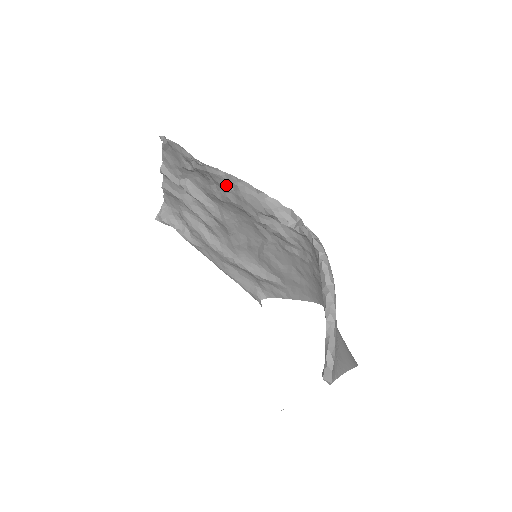
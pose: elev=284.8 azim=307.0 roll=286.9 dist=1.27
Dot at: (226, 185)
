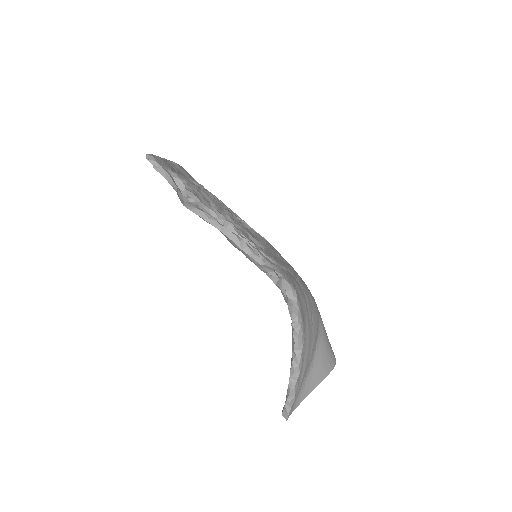
Dot at: occluded
